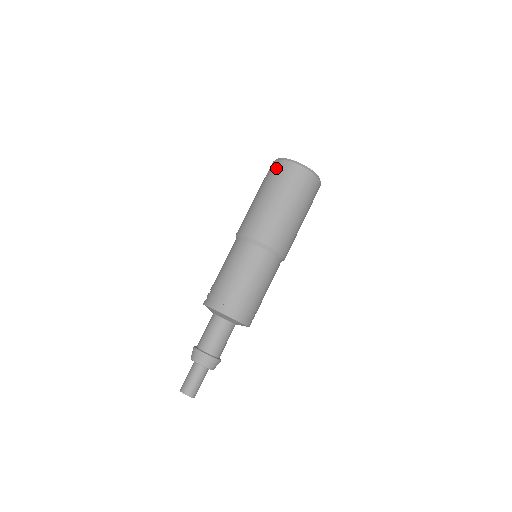
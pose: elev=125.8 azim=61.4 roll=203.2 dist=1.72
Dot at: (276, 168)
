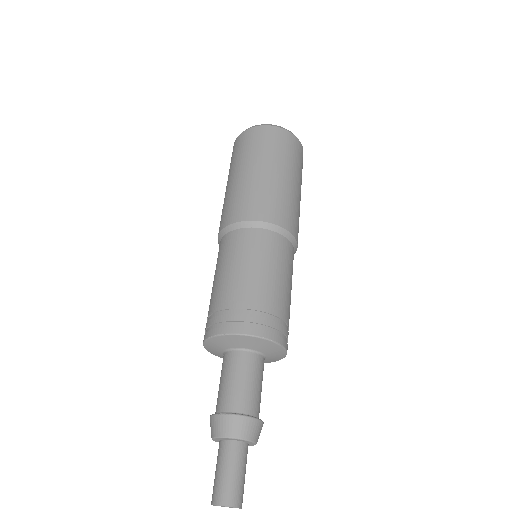
Dot at: (249, 137)
